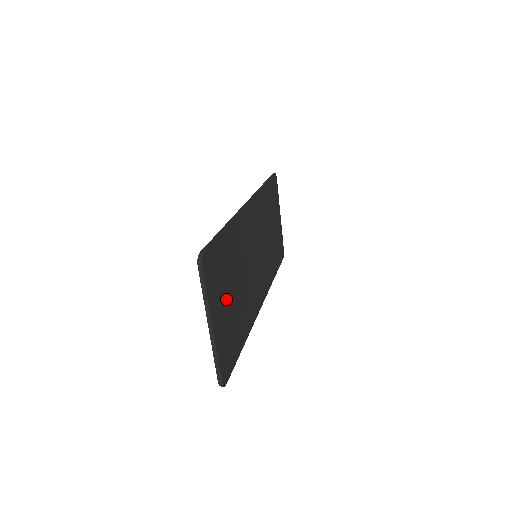
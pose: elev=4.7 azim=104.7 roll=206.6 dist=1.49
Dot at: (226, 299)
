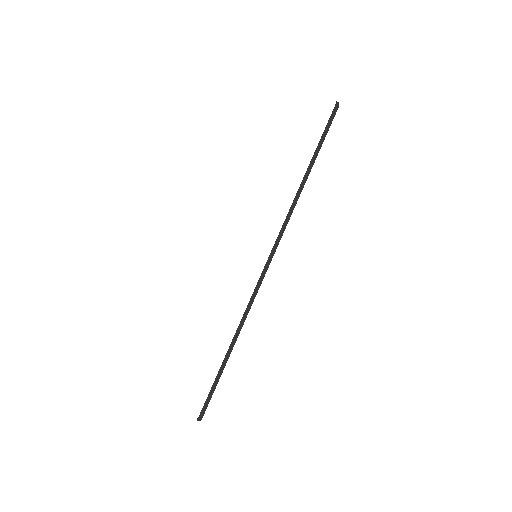
Dot at: occluded
